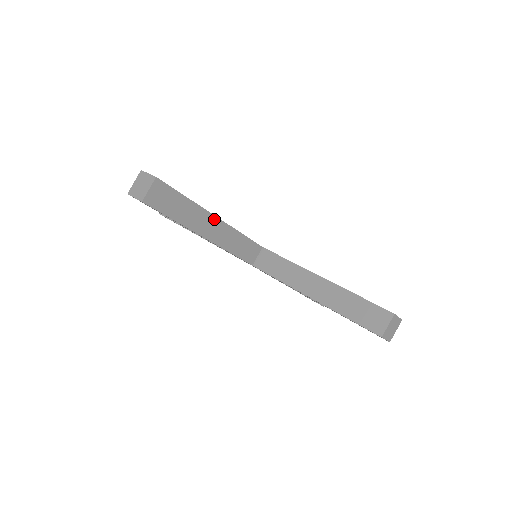
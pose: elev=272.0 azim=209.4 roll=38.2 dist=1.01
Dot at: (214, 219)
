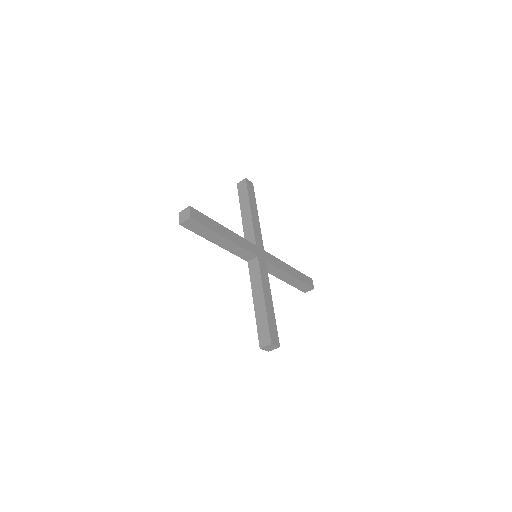
Dot at: (271, 303)
